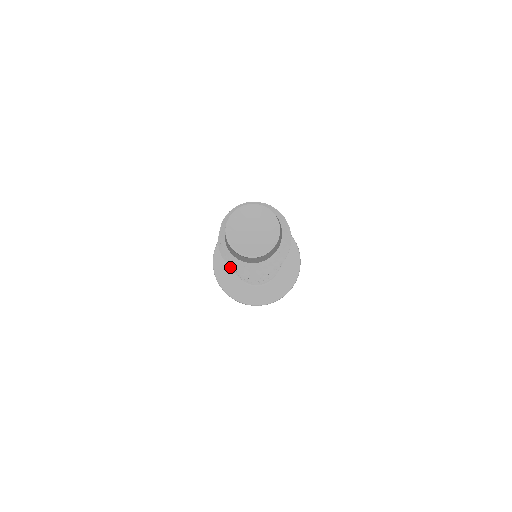
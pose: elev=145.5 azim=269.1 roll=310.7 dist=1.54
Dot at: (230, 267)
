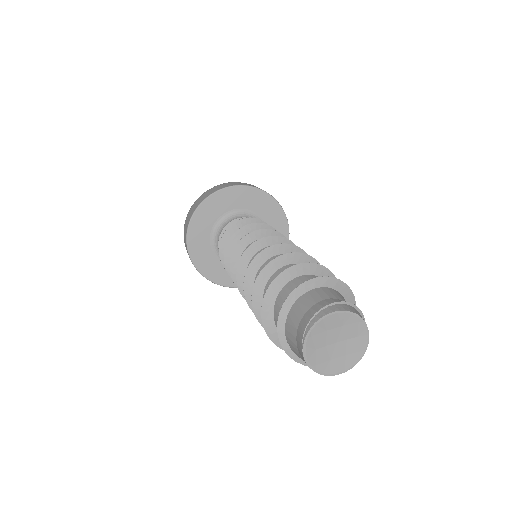
Dot at: occluded
